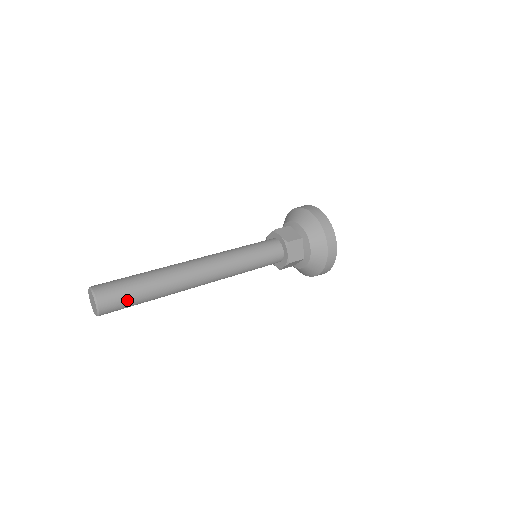
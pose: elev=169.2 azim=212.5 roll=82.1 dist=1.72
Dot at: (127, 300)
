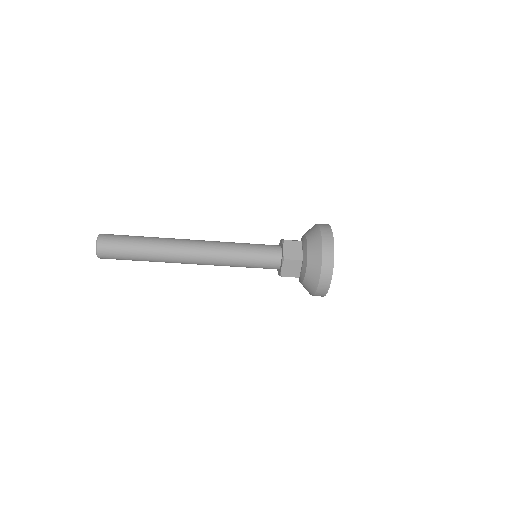
Dot at: (121, 245)
